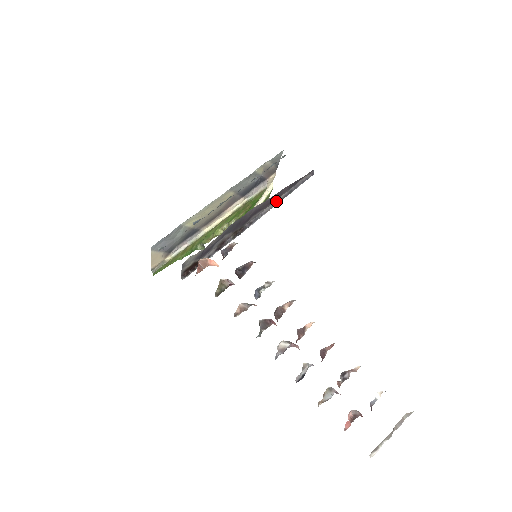
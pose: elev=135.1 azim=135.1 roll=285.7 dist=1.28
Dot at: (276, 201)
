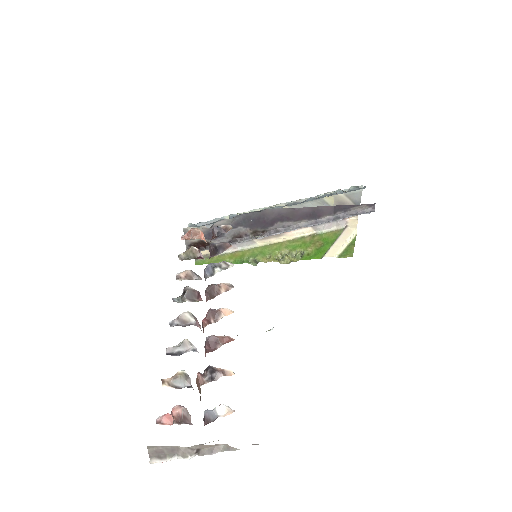
Dot at: (315, 221)
